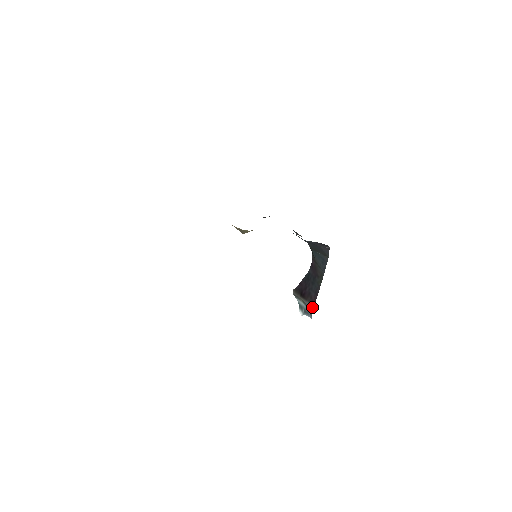
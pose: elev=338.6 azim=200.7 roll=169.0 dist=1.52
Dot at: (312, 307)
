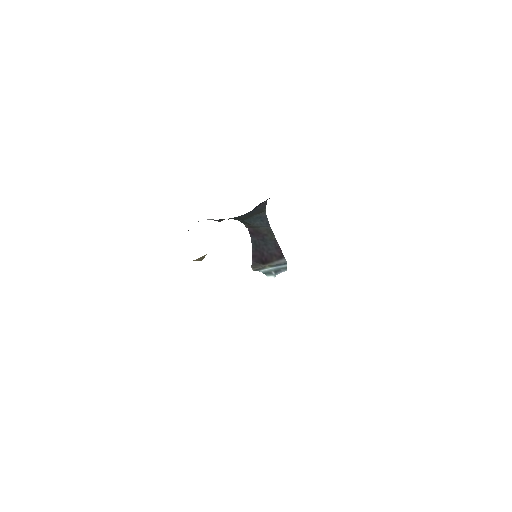
Dot at: (284, 261)
